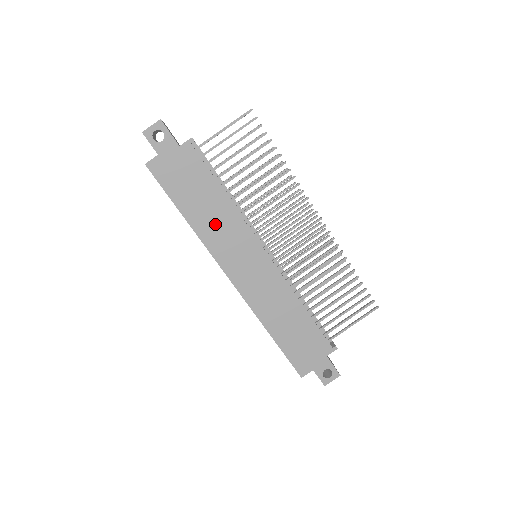
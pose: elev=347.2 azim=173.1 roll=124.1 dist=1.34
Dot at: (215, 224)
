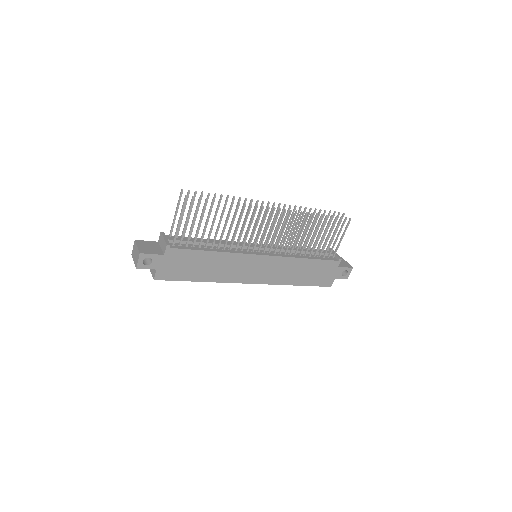
Dot at: (221, 269)
